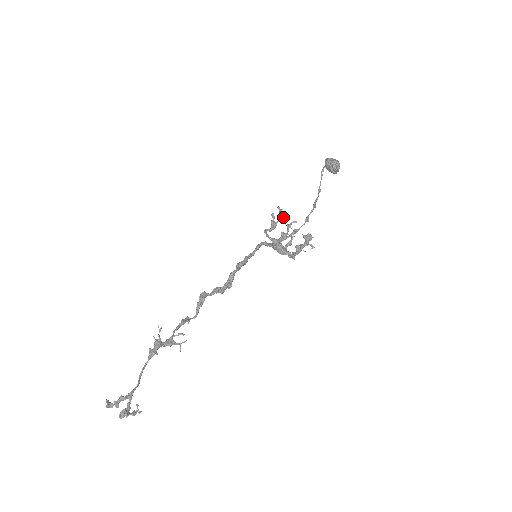
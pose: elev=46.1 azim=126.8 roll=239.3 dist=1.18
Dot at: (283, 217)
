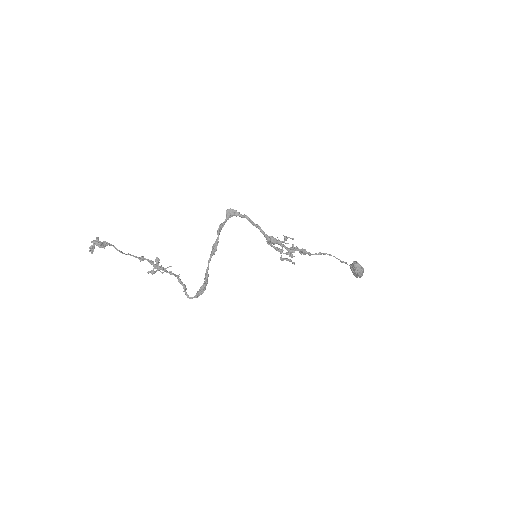
Dot at: occluded
